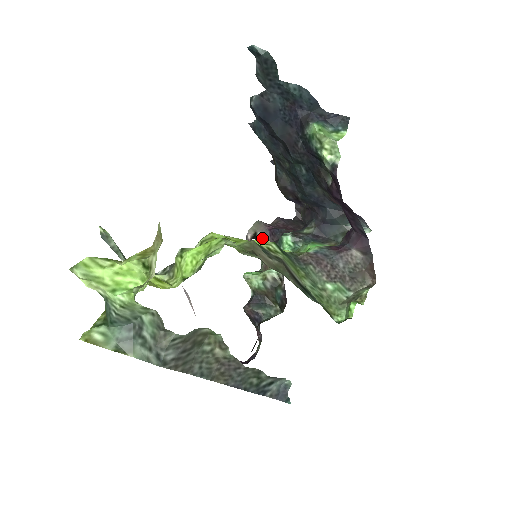
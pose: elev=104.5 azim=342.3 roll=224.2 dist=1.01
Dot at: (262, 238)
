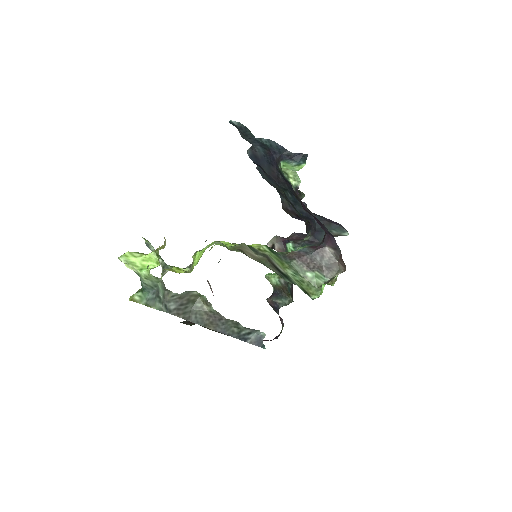
Dot at: (279, 248)
